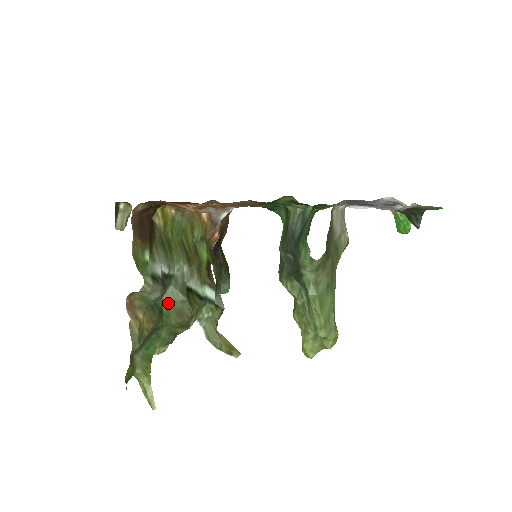
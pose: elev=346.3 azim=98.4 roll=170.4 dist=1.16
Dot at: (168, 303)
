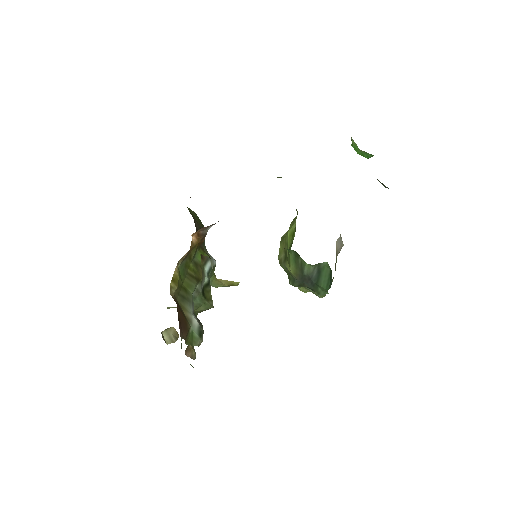
Dot at: (194, 312)
